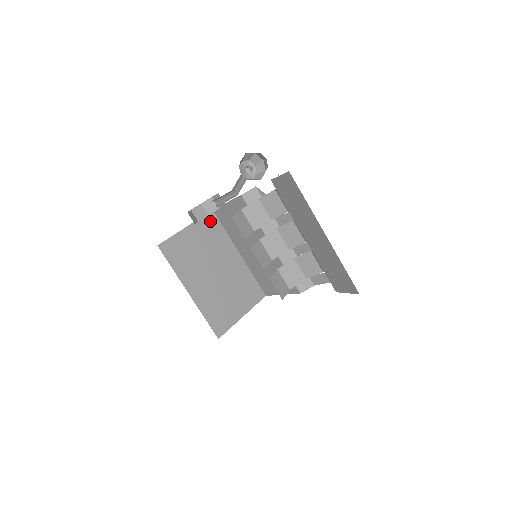
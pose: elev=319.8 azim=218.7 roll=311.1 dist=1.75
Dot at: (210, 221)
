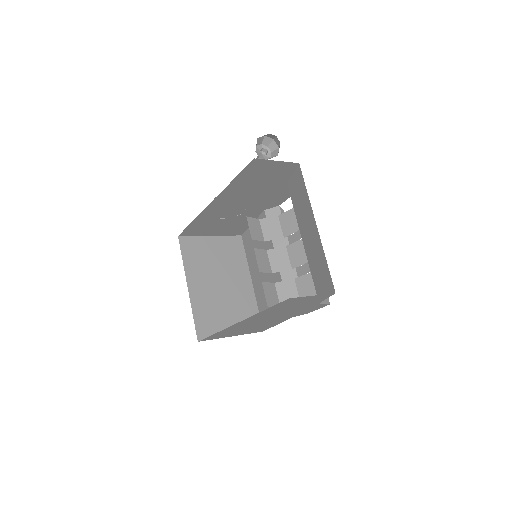
Dot at: (235, 243)
